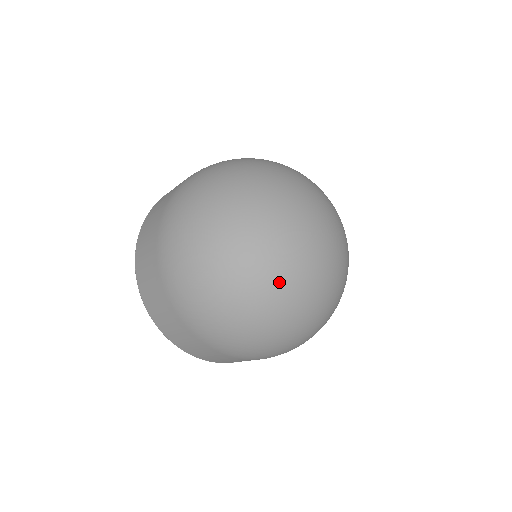
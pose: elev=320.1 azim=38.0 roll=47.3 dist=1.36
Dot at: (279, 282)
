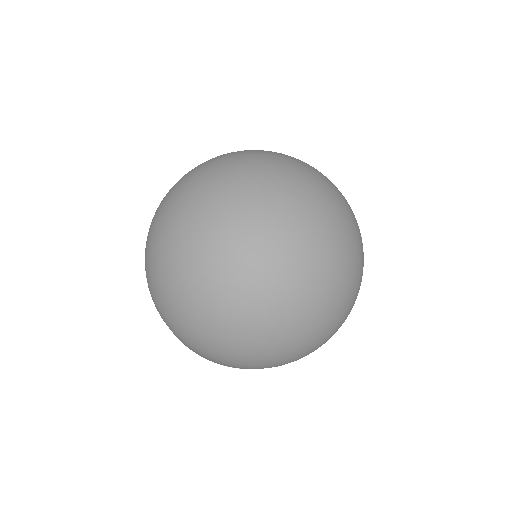
Dot at: (203, 262)
